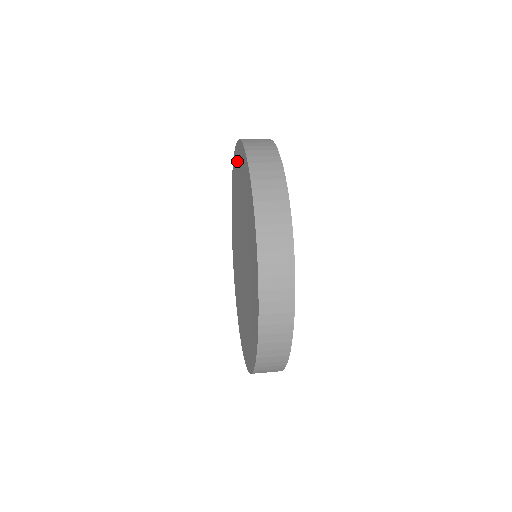
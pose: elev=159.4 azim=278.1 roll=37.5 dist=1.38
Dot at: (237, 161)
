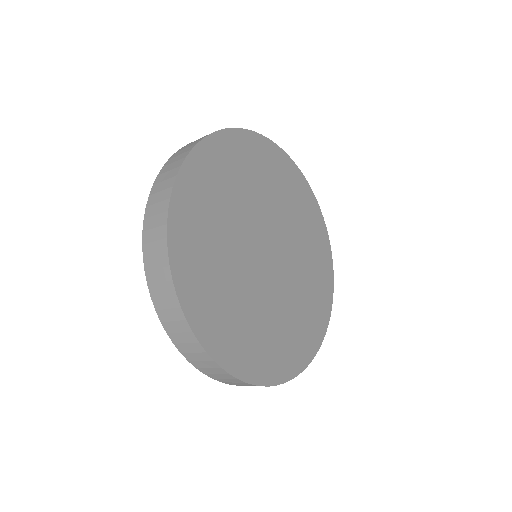
Dot at: occluded
